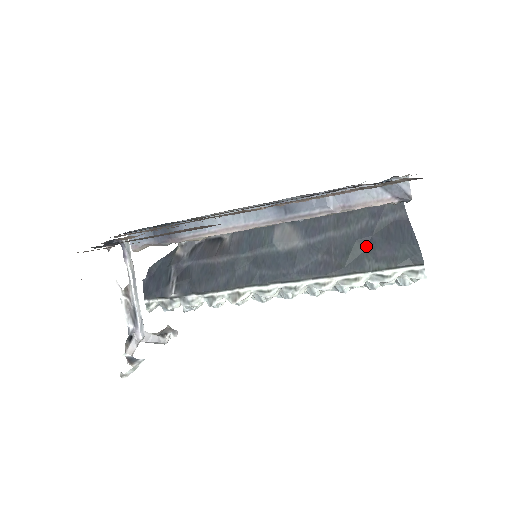
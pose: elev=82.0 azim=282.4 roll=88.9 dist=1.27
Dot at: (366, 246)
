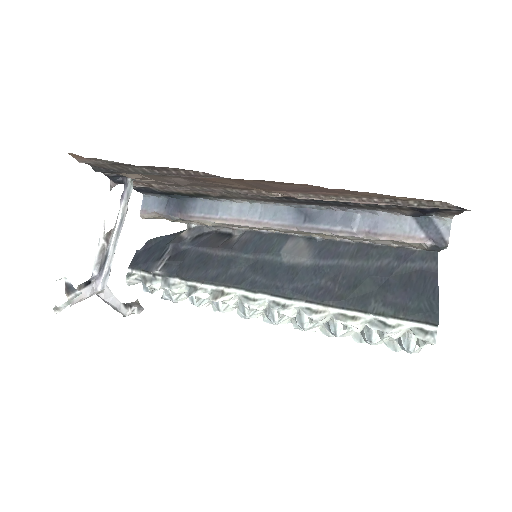
Dot at: (378, 286)
